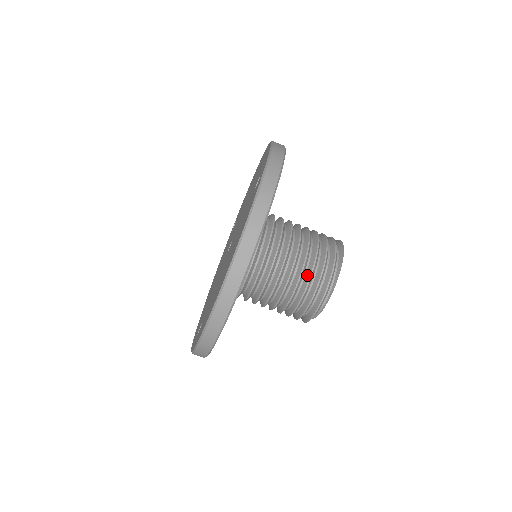
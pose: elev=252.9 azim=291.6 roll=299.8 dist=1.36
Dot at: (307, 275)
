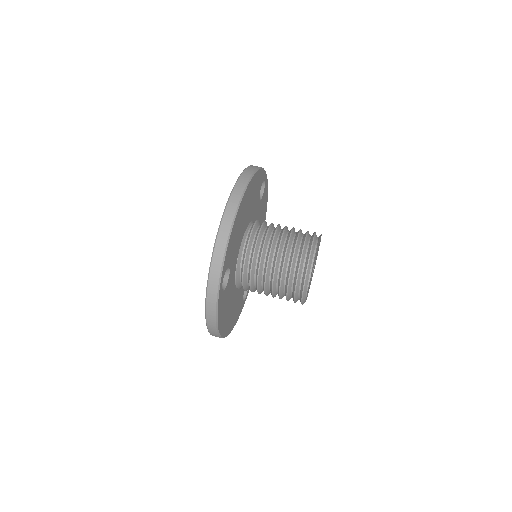
Dot at: (296, 236)
